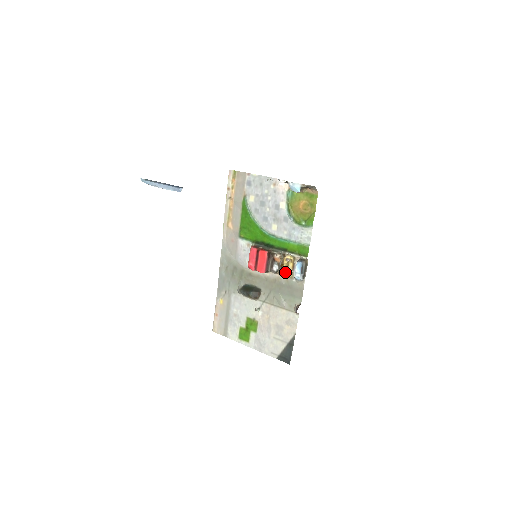
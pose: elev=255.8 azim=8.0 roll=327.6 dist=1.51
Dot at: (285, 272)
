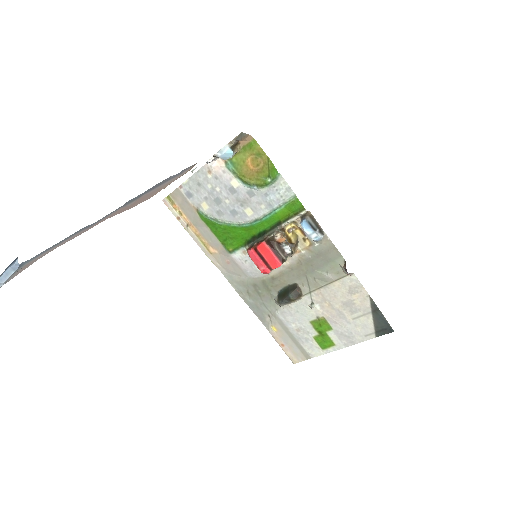
Dot at: (300, 245)
